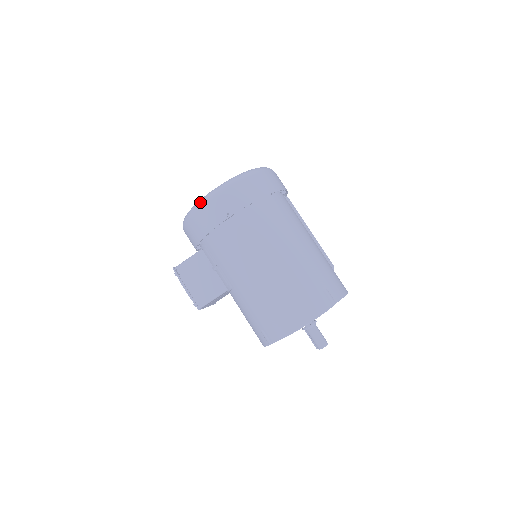
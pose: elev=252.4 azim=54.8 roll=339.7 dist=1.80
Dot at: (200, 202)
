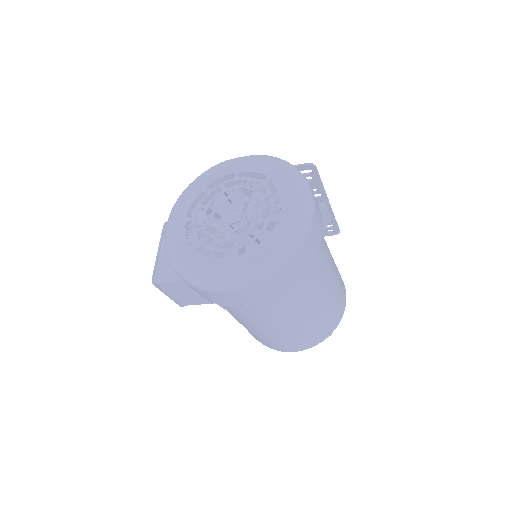
Dot at: (204, 286)
